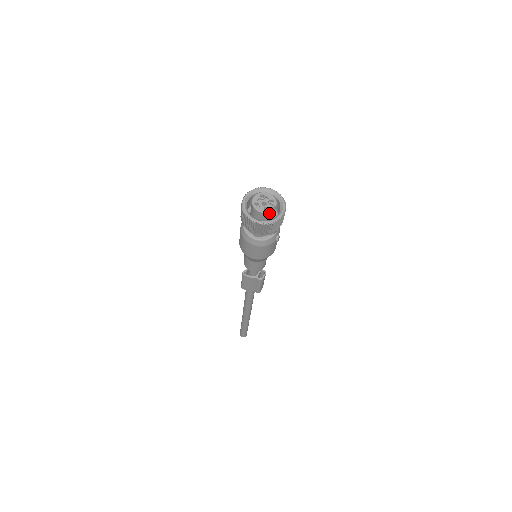
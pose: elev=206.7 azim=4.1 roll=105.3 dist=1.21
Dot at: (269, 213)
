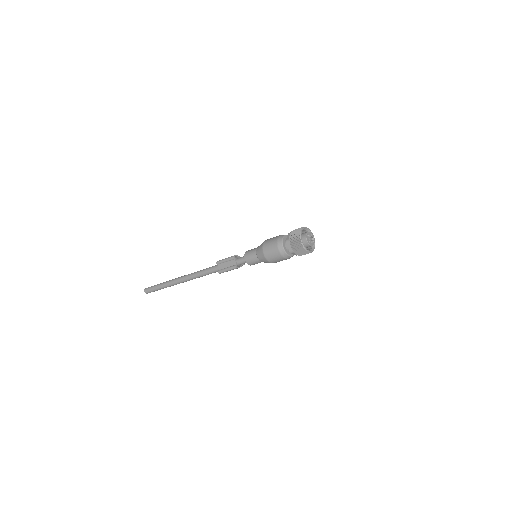
Dot at: (313, 243)
